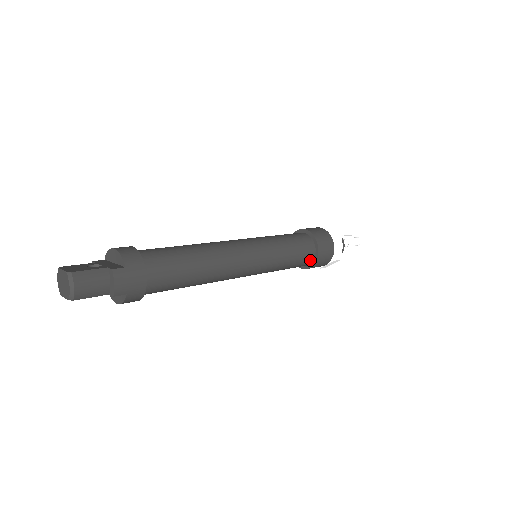
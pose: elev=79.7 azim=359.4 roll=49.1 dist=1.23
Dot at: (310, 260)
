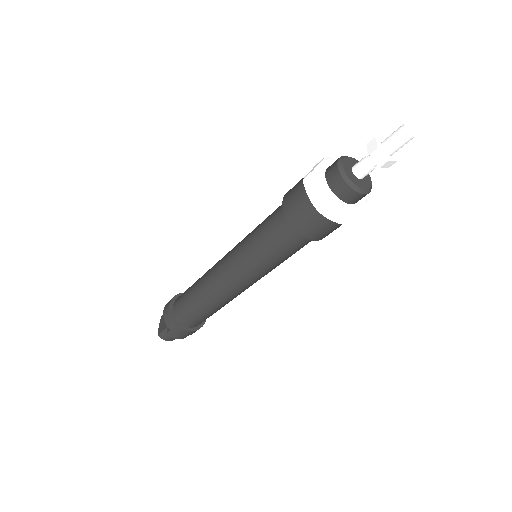
Dot at: occluded
